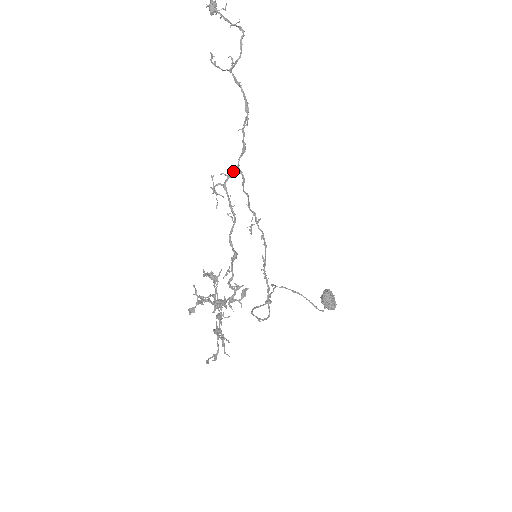
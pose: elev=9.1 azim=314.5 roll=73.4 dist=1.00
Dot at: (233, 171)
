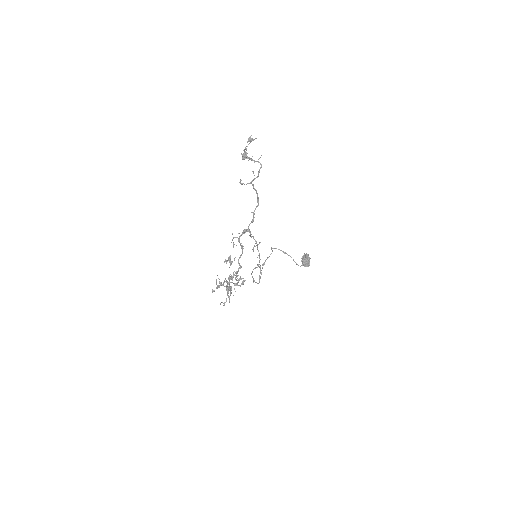
Dot at: (245, 232)
